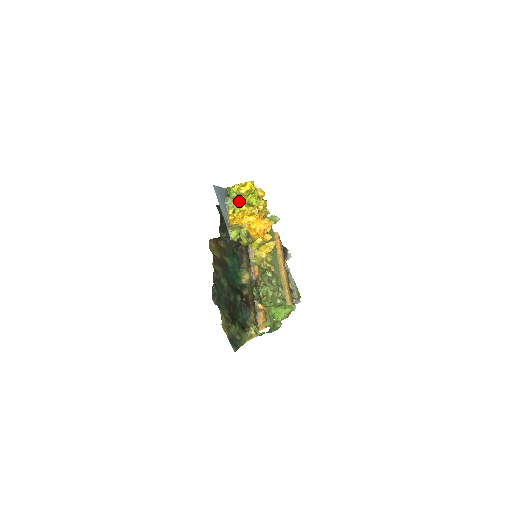
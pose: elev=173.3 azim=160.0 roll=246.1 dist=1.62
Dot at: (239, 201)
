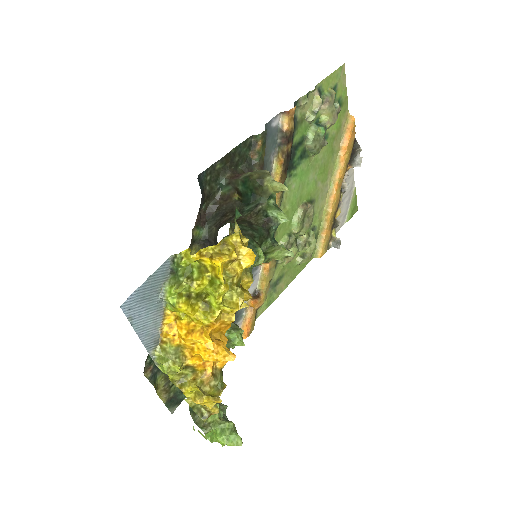
Dot at: (181, 309)
